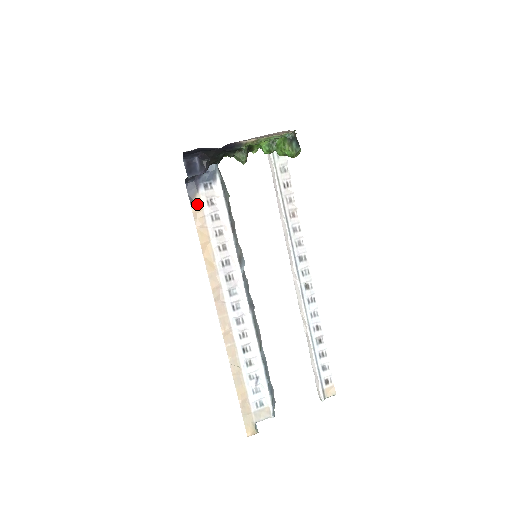
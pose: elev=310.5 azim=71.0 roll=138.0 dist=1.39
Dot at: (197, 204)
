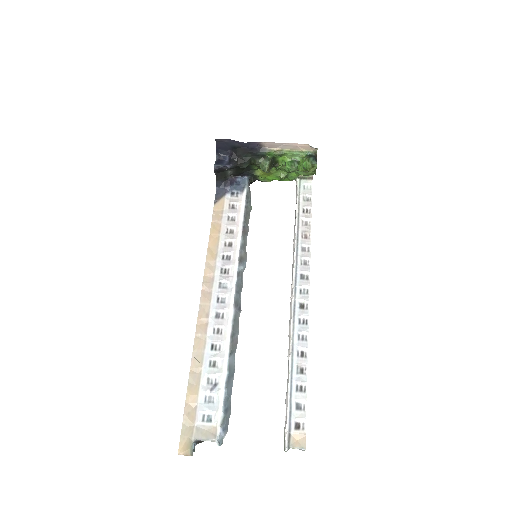
Dot at: (220, 204)
